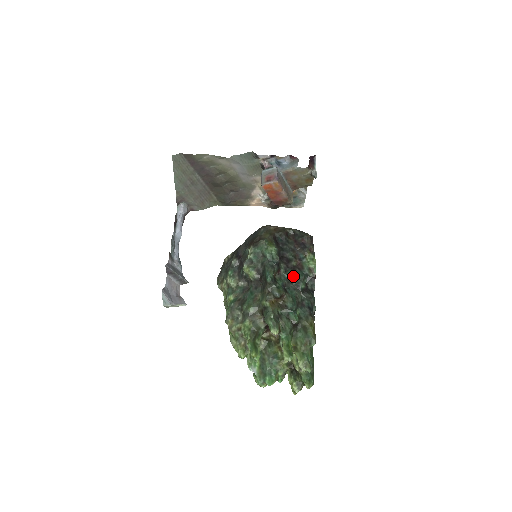
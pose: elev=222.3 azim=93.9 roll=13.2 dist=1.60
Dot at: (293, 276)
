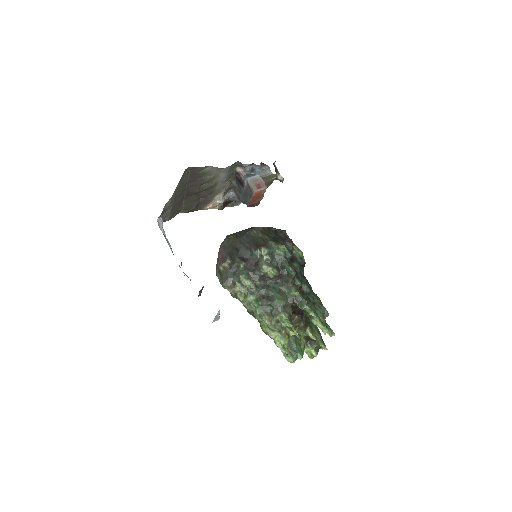
Dot at: (296, 266)
